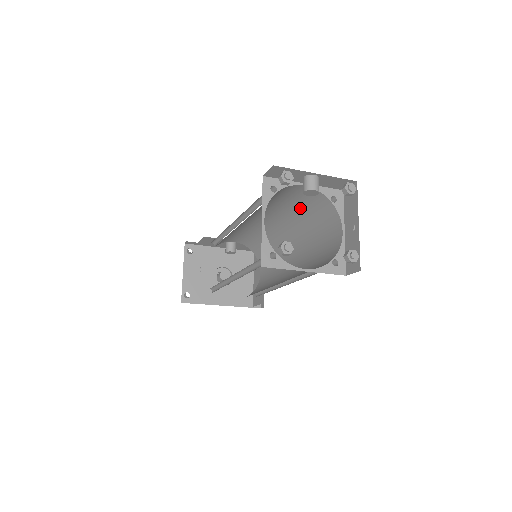
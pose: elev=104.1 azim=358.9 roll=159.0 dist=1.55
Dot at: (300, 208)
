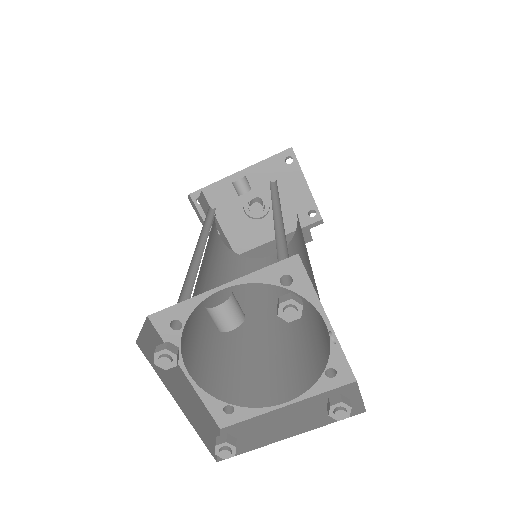
Dot at: occluded
